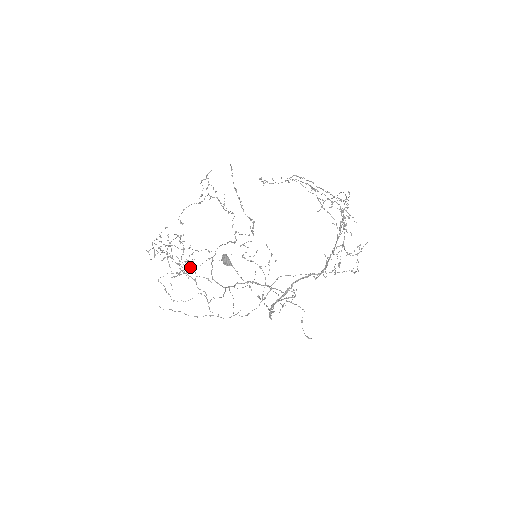
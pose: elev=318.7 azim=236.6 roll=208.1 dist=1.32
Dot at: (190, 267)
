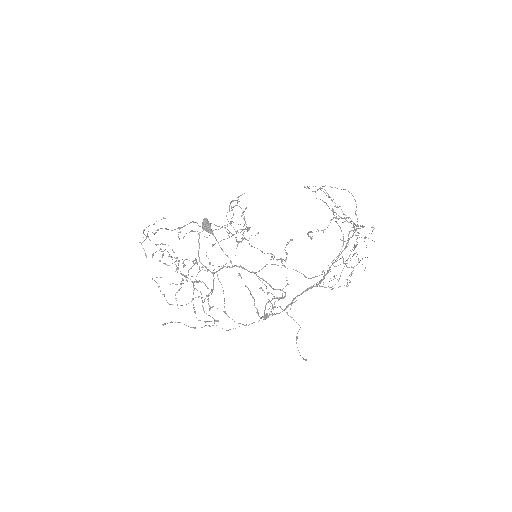
Dot at: (197, 282)
